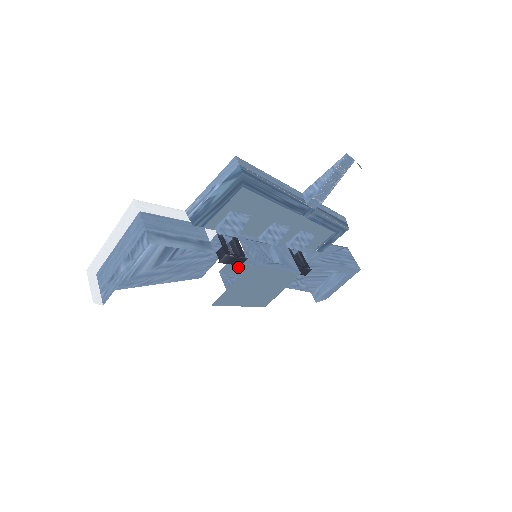
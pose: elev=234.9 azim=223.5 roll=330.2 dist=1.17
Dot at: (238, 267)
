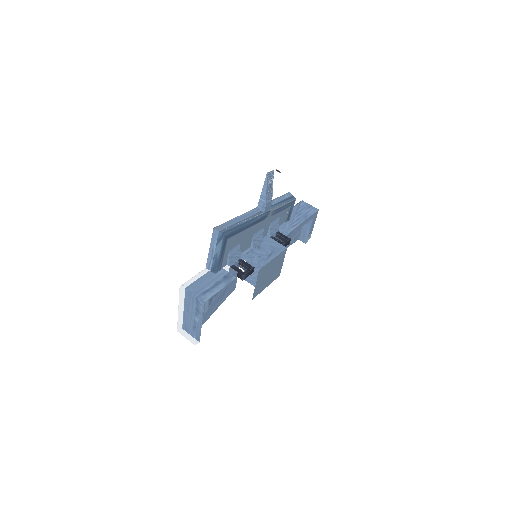
Dot at: occluded
